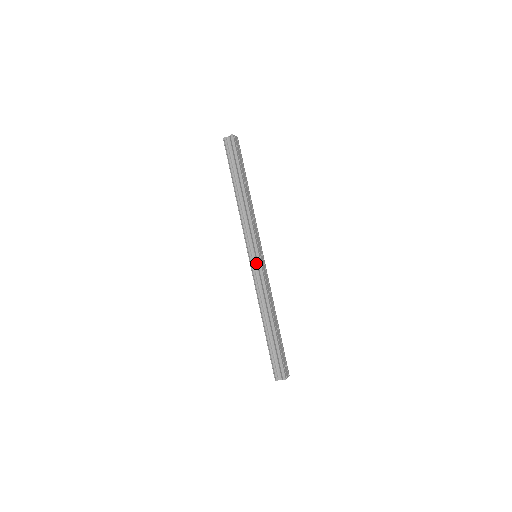
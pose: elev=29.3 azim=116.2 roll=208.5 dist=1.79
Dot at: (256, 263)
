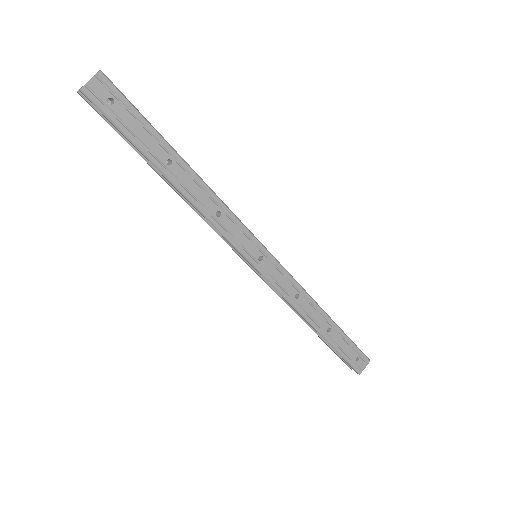
Dot at: occluded
